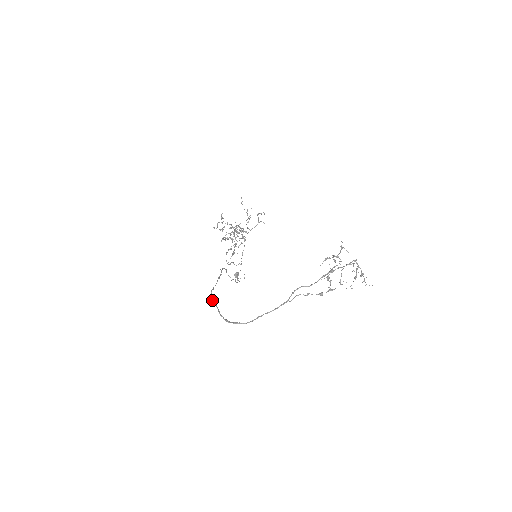
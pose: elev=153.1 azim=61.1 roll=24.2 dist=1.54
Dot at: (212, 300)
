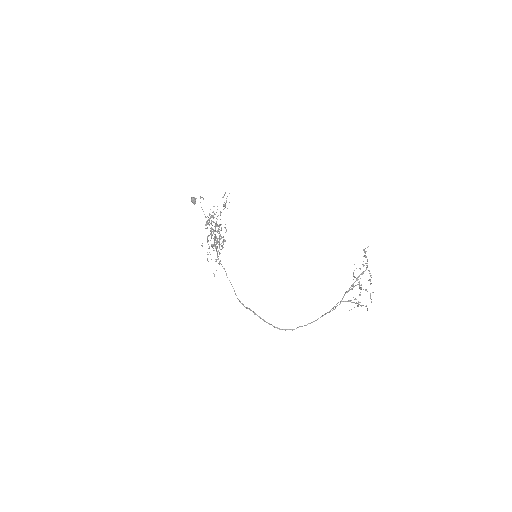
Dot at: occluded
